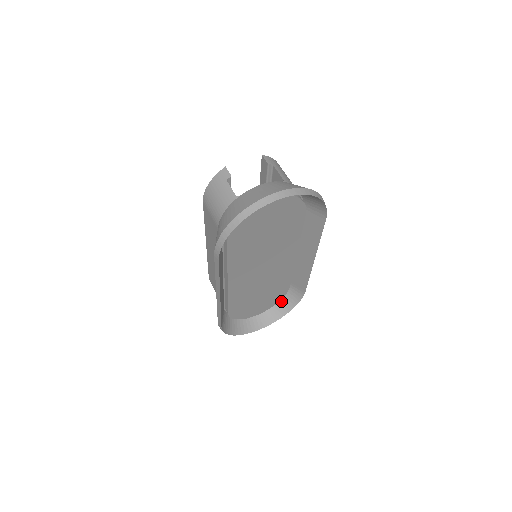
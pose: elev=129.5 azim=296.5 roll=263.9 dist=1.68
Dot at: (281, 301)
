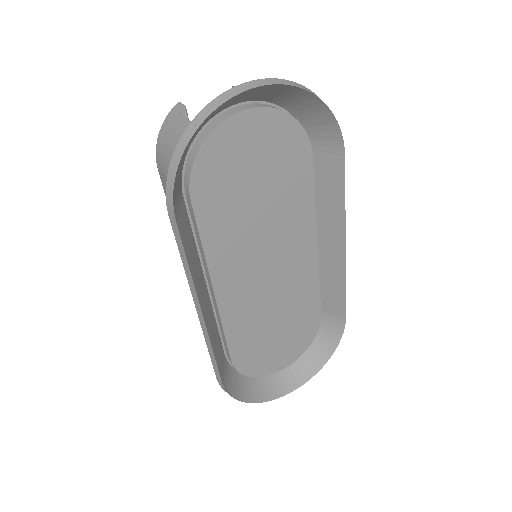
Dot at: (314, 344)
